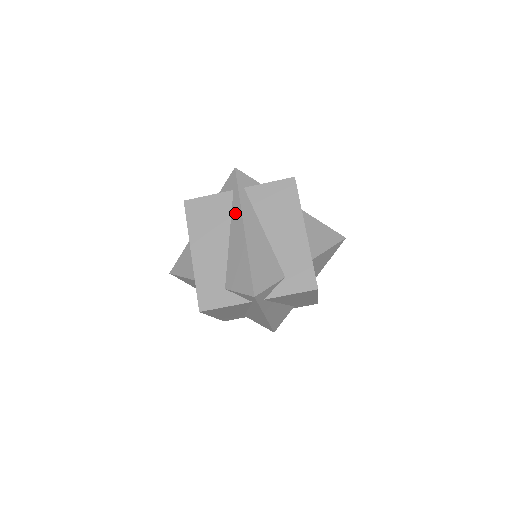
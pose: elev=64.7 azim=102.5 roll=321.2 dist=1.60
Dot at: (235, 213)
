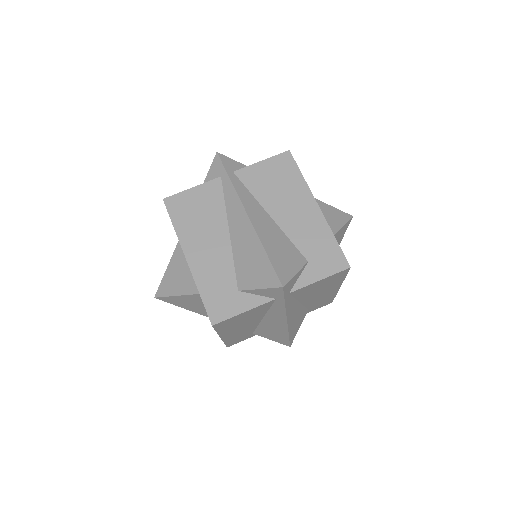
Dot at: occluded
